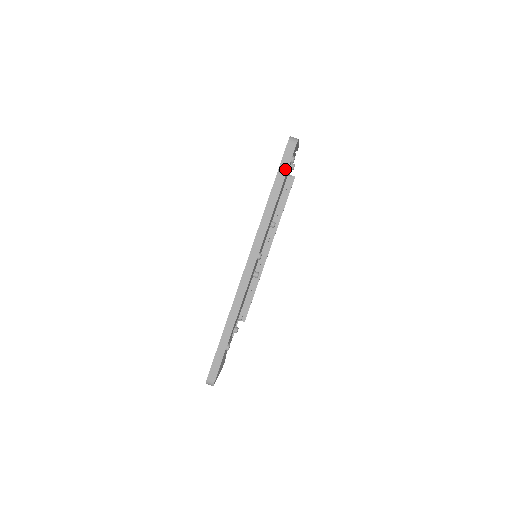
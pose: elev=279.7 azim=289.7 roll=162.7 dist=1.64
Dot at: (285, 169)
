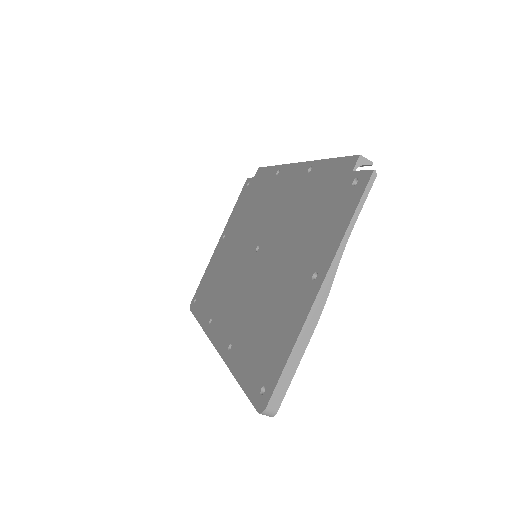
Dot at: occluded
